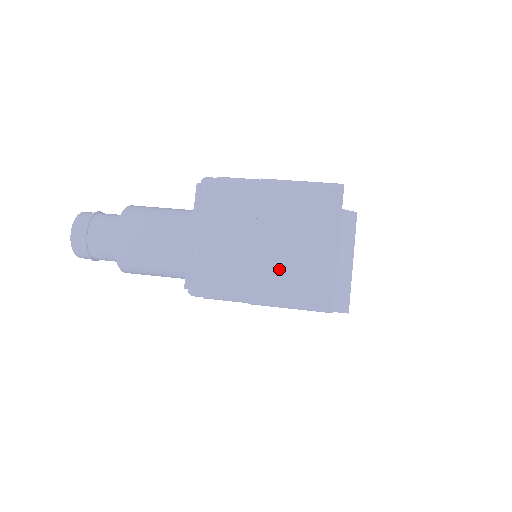
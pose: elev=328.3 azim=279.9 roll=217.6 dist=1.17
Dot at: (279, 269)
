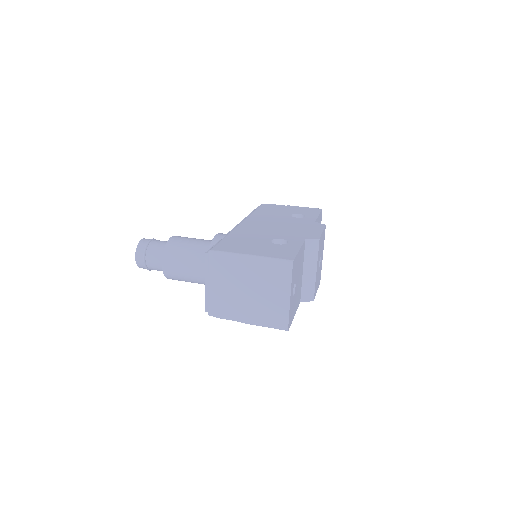
Dot at: (257, 307)
